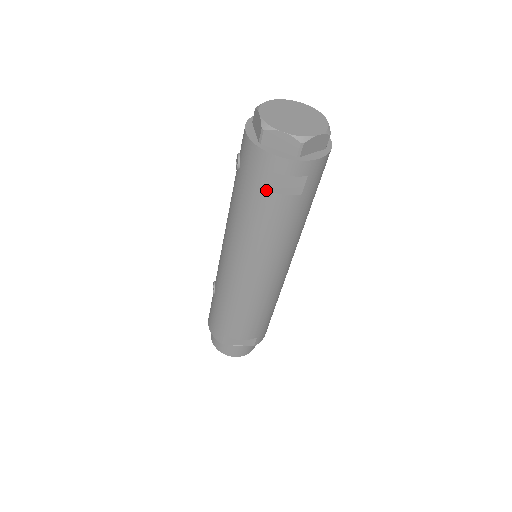
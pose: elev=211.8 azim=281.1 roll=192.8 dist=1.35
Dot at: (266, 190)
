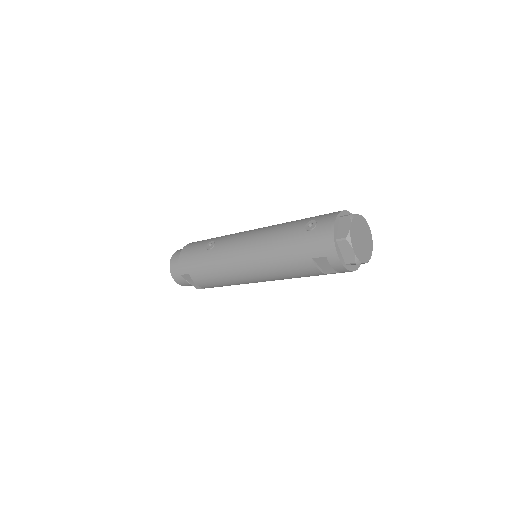
Dot at: (313, 260)
